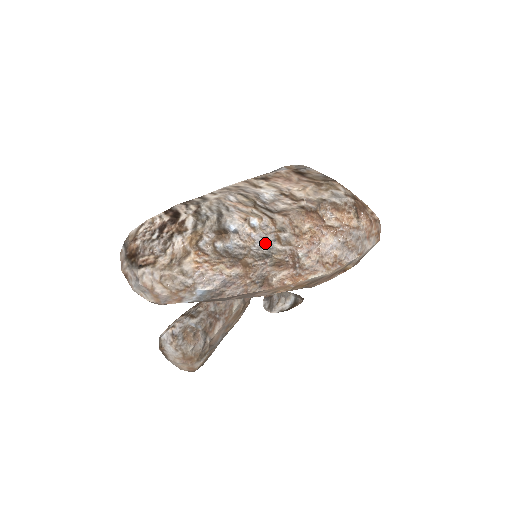
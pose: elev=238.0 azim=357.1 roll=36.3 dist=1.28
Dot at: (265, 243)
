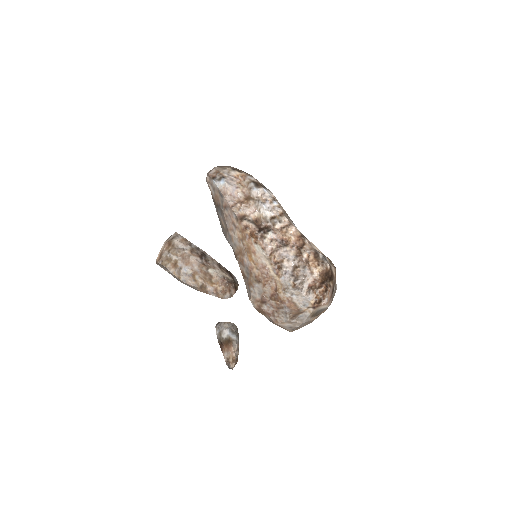
Dot at: (267, 209)
